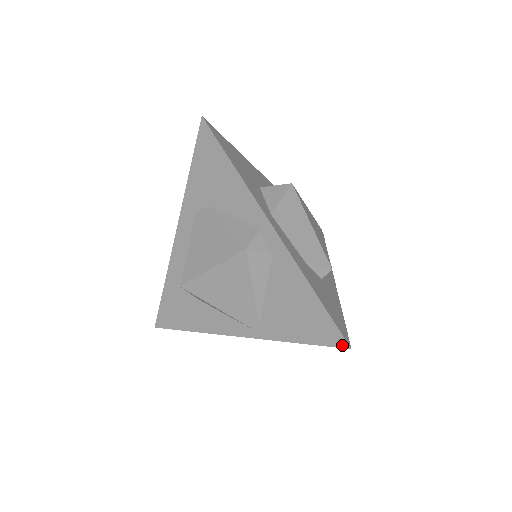
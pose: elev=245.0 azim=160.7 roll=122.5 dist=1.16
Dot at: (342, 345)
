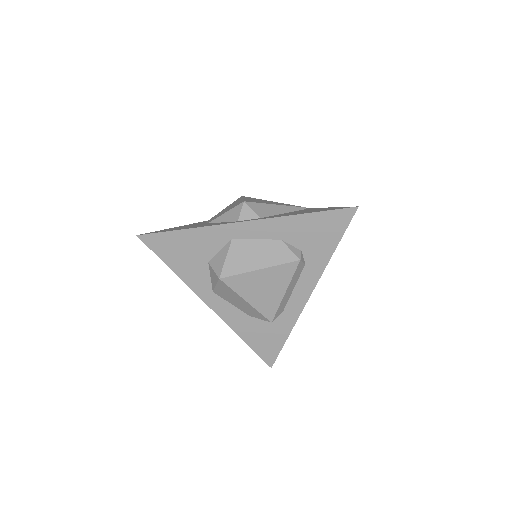
Dot at: (269, 362)
